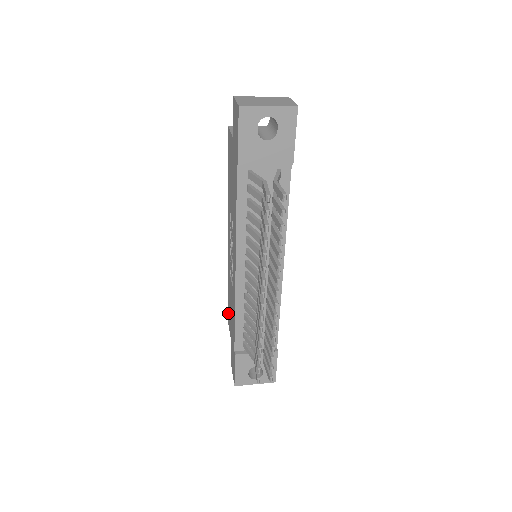
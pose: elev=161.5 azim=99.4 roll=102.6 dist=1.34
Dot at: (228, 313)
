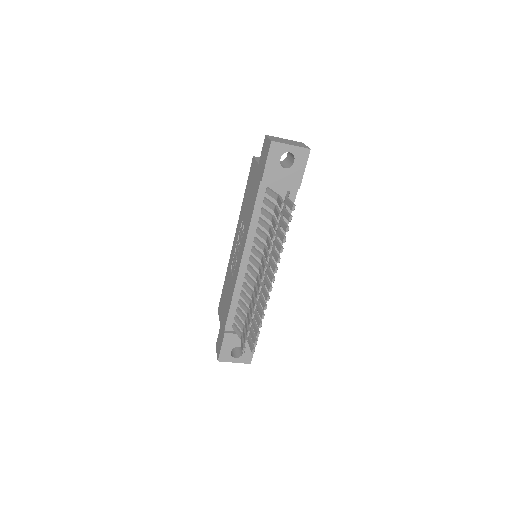
Dot at: (220, 304)
